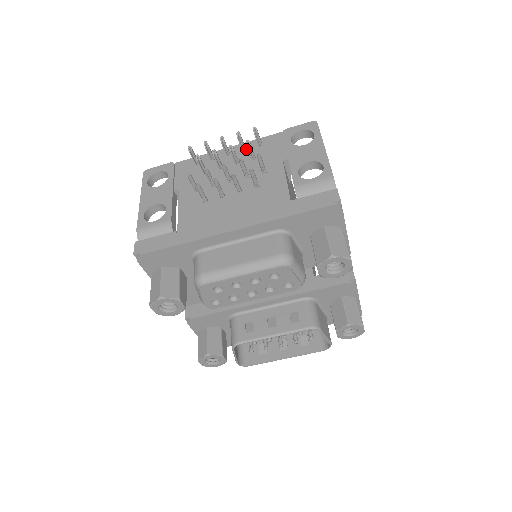
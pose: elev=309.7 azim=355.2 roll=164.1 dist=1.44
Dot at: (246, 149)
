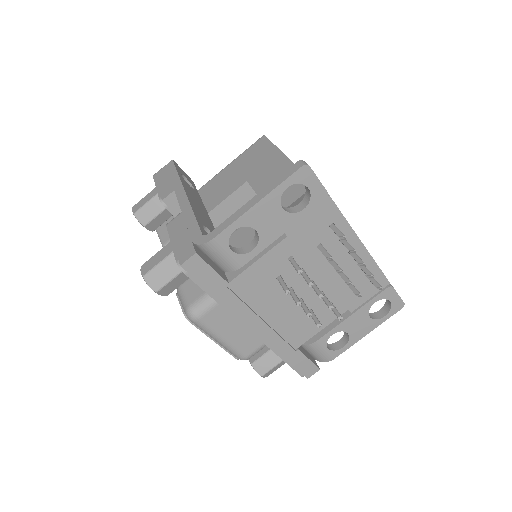
Dot at: (361, 266)
